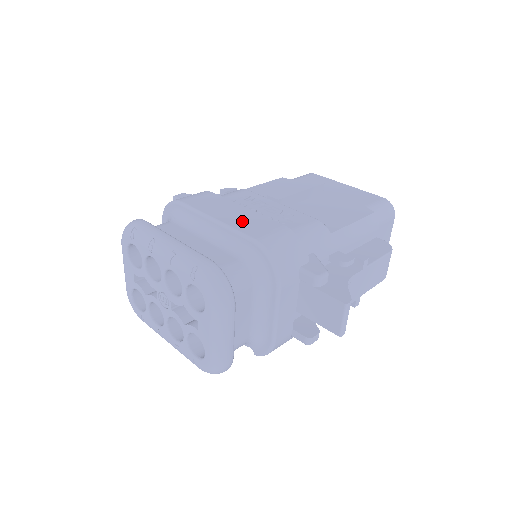
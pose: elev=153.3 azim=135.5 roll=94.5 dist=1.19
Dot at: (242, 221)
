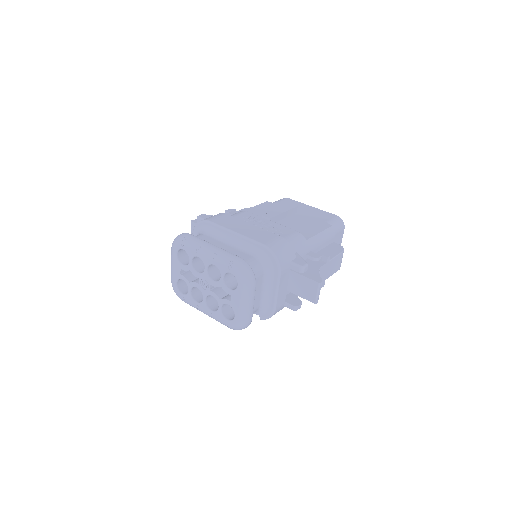
Dot at: (253, 233)
